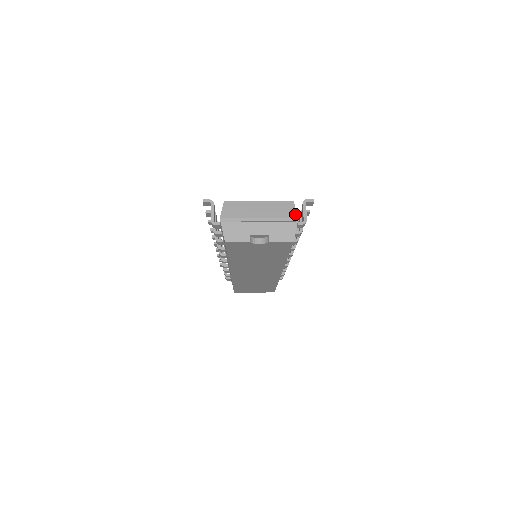
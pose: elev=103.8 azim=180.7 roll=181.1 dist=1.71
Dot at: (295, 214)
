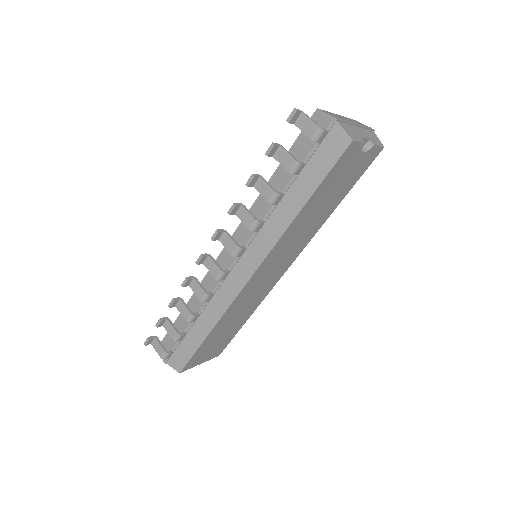
Dot at: (367, 126)
